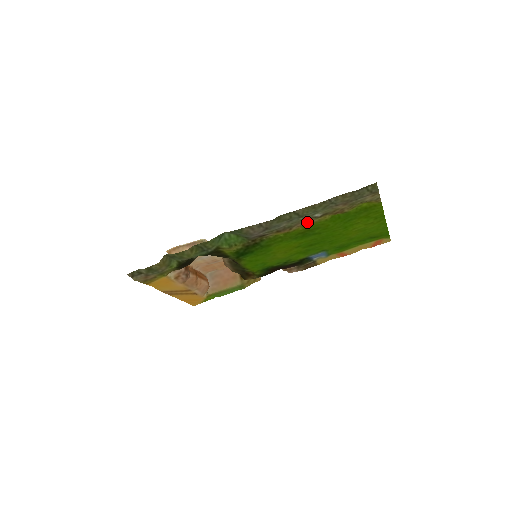
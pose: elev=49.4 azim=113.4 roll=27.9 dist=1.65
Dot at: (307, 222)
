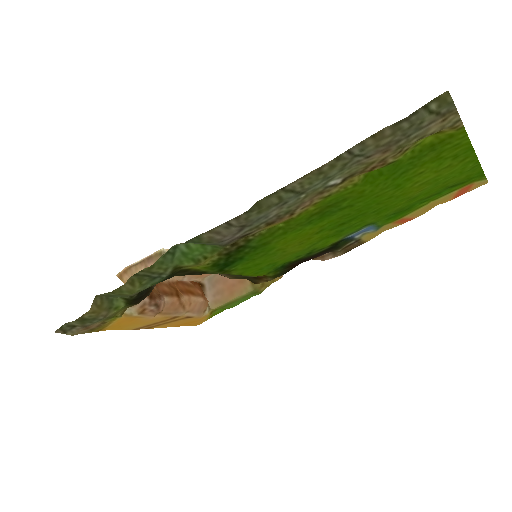
Dot at: (319, 196)
